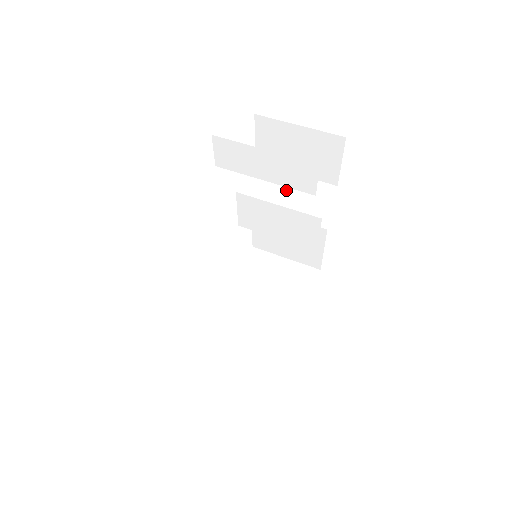
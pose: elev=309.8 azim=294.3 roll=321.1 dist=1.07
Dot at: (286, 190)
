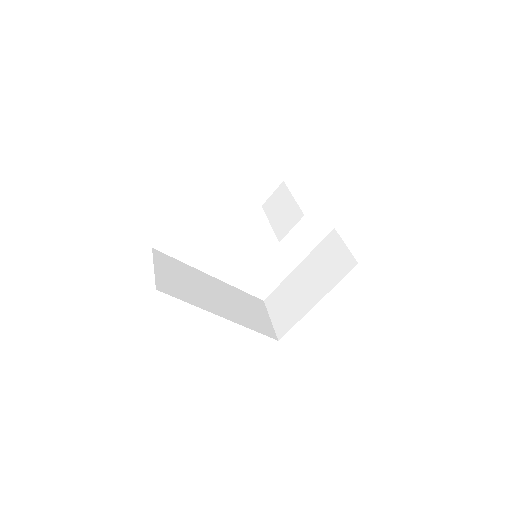
Dot at: (280, 211)
